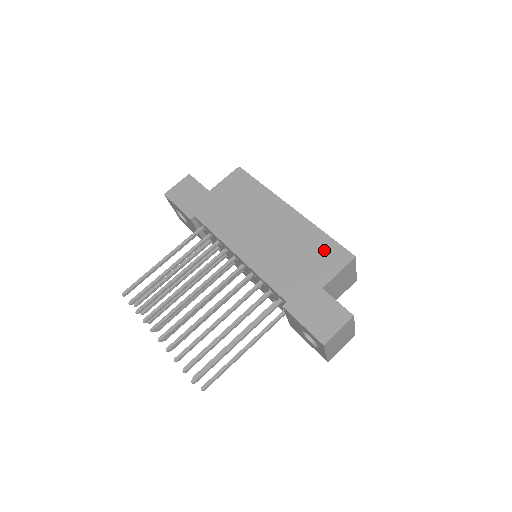
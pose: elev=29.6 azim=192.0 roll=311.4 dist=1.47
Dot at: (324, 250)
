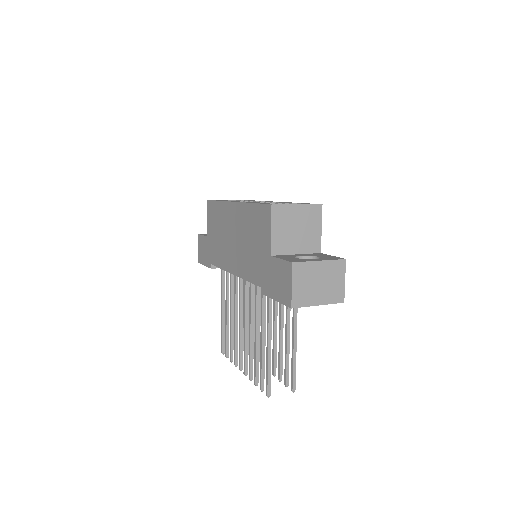
Dot at: (258, 220)
